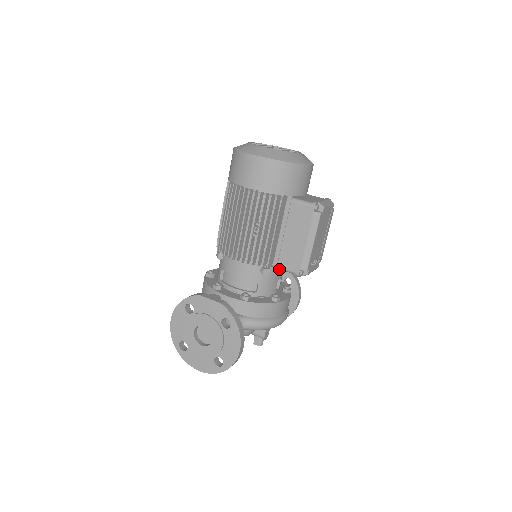
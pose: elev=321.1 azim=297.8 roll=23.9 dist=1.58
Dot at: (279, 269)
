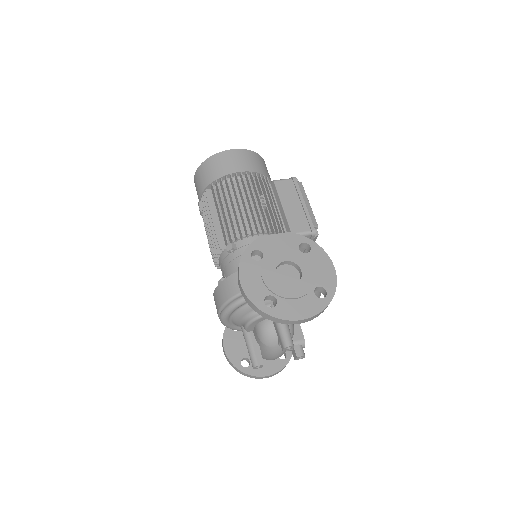
Dot at: occluded
